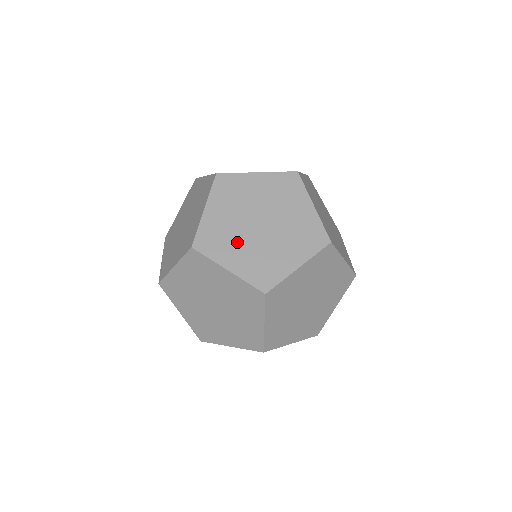
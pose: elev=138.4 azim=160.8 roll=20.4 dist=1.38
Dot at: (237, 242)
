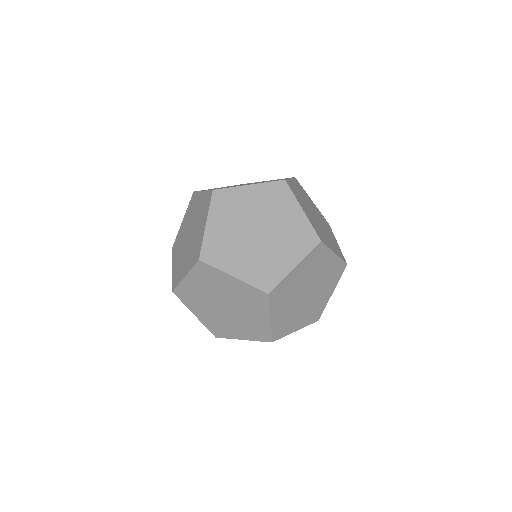
Dot at: (306, 207)
